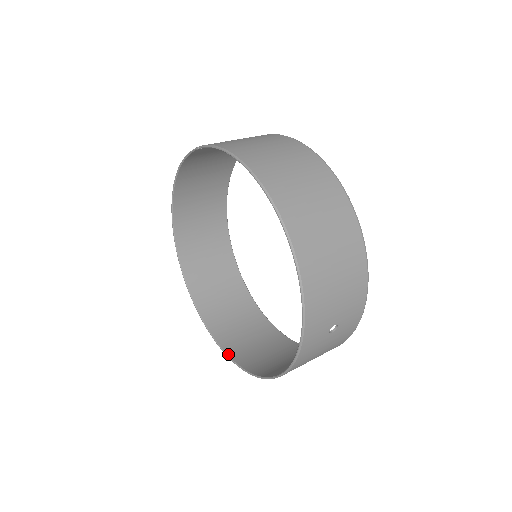
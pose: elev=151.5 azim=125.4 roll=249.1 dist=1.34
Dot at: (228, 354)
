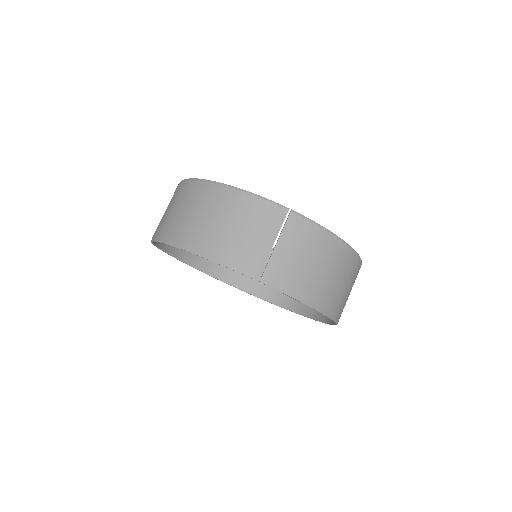
Dot at: (207, 273)
